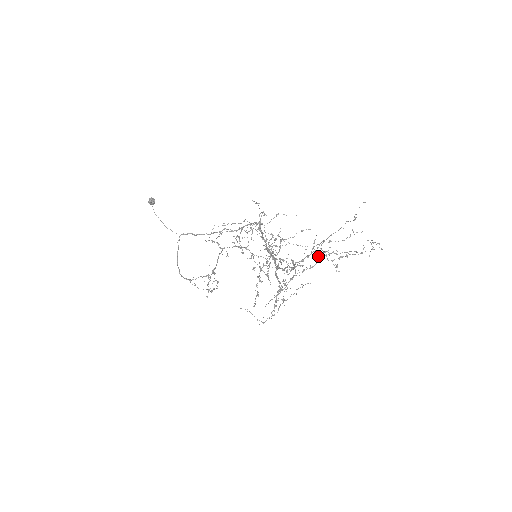
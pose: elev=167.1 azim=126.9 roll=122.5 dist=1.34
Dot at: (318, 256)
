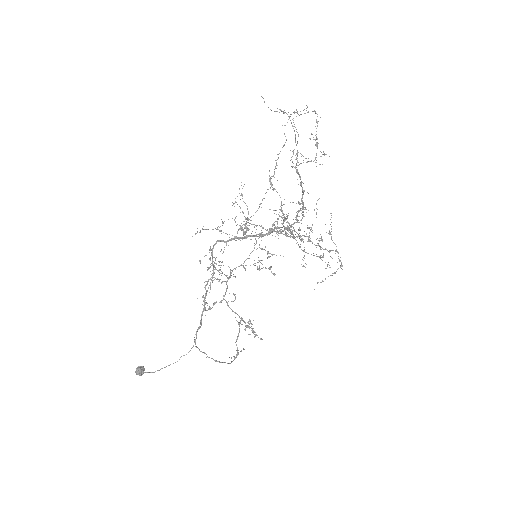
Dot at: occluded
